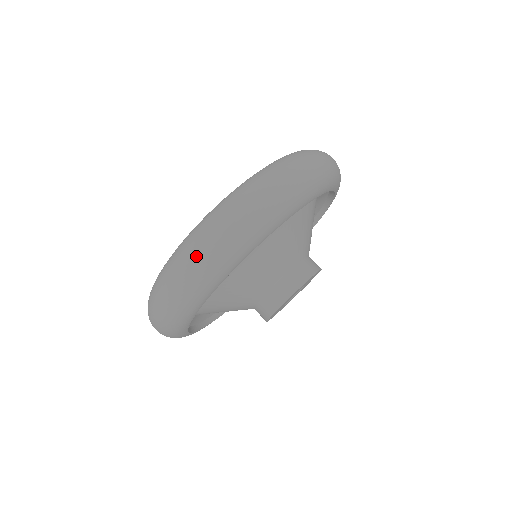
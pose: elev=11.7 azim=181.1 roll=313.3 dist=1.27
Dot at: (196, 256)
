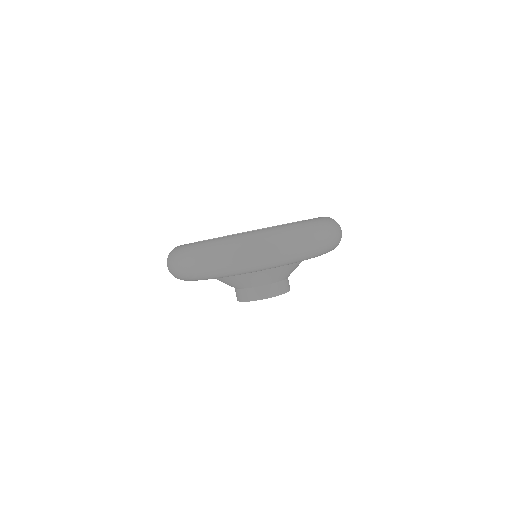
Dot at: (200, 261)
